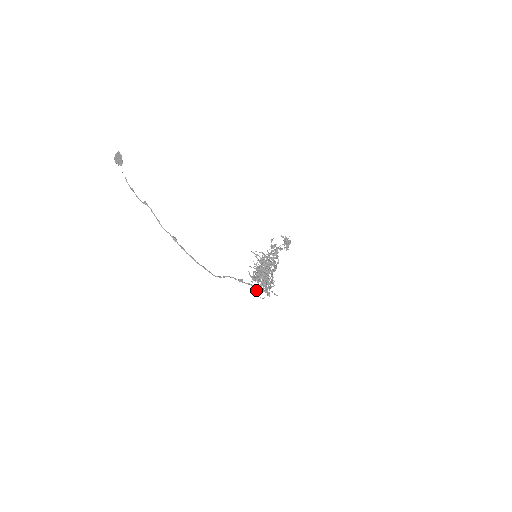
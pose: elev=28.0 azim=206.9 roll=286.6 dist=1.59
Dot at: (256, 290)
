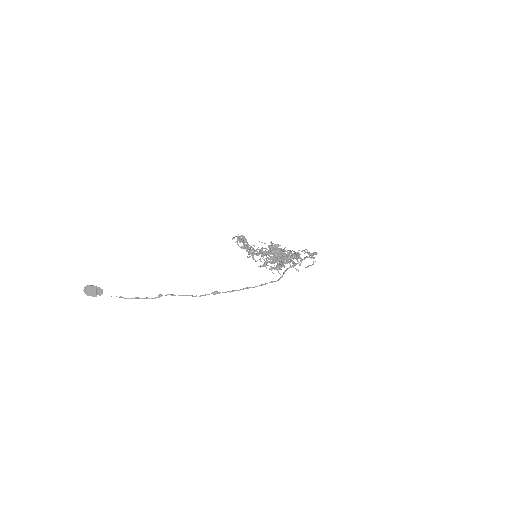
Dot at: (296, 269)
